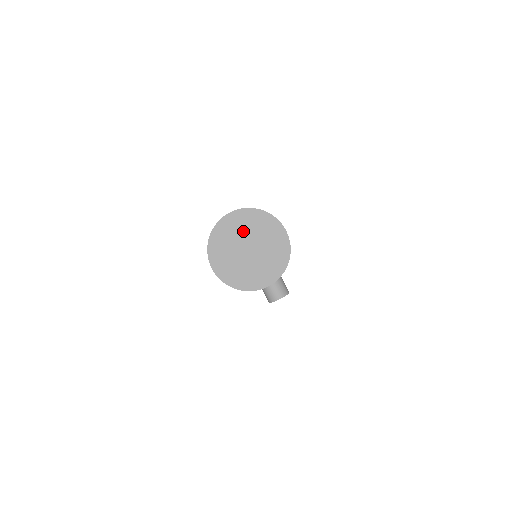
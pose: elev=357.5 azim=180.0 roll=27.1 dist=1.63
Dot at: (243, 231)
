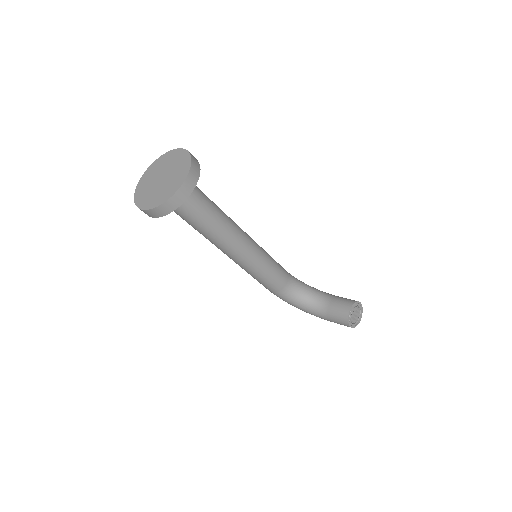
Dot at: (153, 176)
